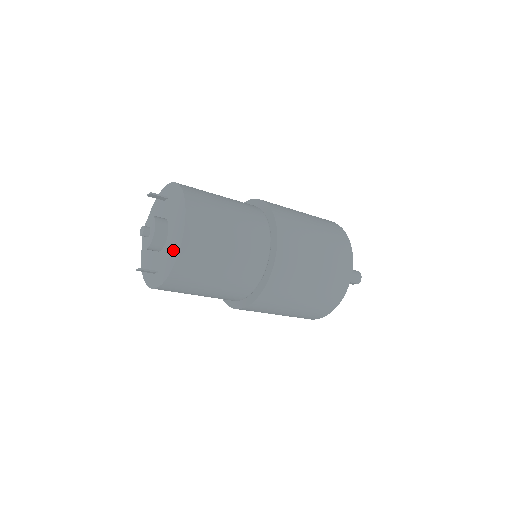
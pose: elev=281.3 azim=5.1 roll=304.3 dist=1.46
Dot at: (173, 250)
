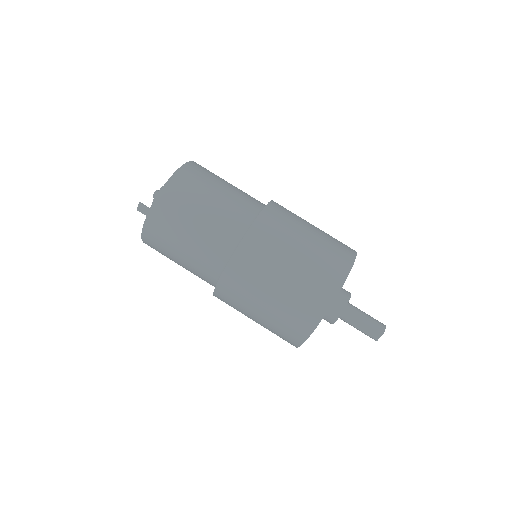
Dot at: occluded
